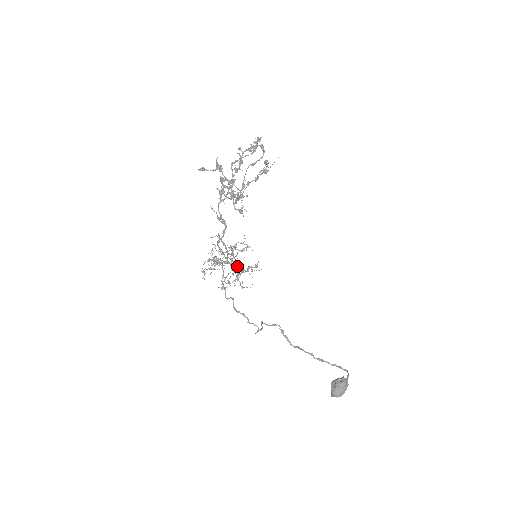
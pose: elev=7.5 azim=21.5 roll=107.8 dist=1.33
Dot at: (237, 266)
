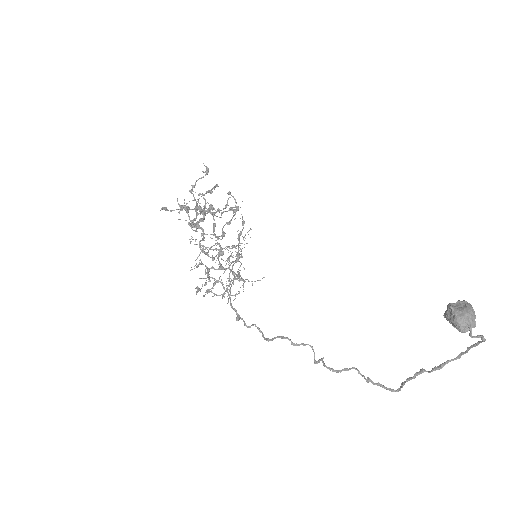
Dot at: (233, 261)
